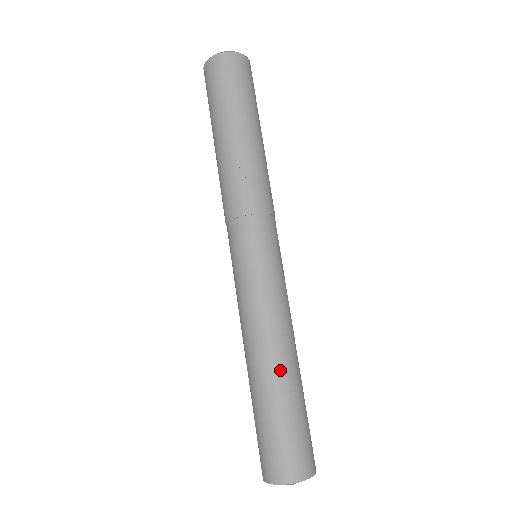
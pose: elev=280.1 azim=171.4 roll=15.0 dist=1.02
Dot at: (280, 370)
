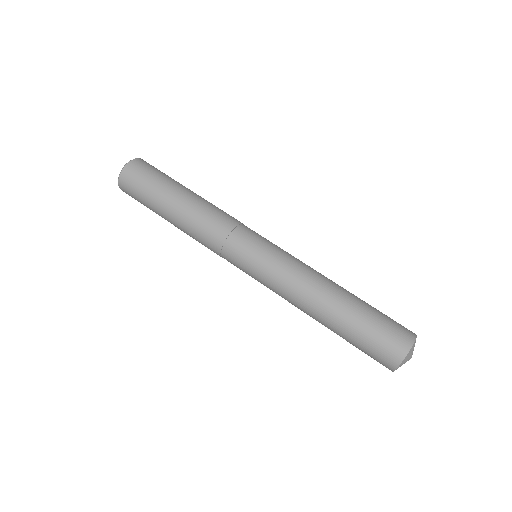
Dot at: (327, 310)
